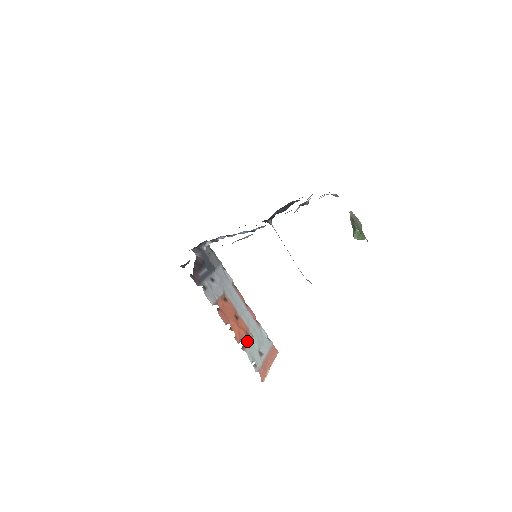
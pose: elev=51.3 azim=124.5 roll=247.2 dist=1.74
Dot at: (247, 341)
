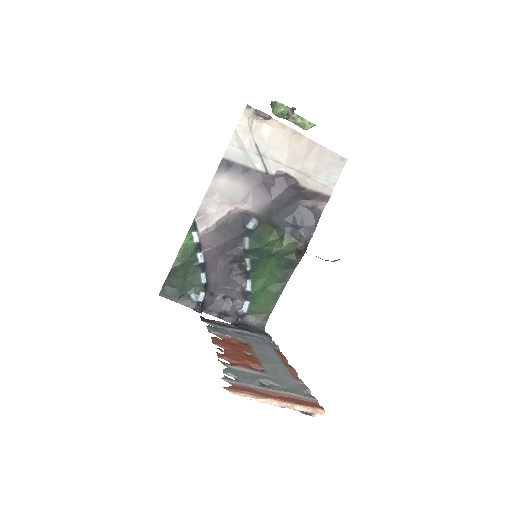
Dot at: (242, 365)
